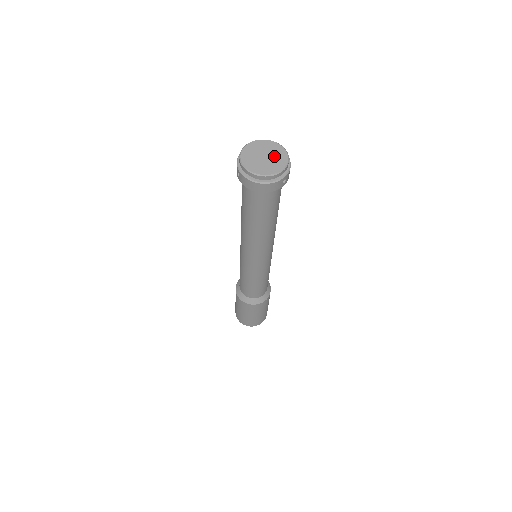
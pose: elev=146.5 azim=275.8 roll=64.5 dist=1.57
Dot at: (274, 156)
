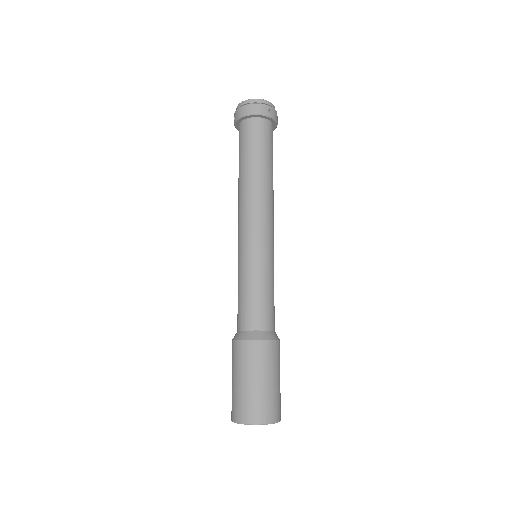
Dot at: occluded
